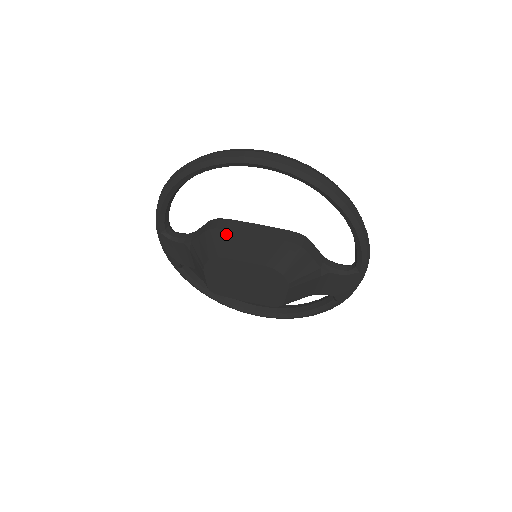
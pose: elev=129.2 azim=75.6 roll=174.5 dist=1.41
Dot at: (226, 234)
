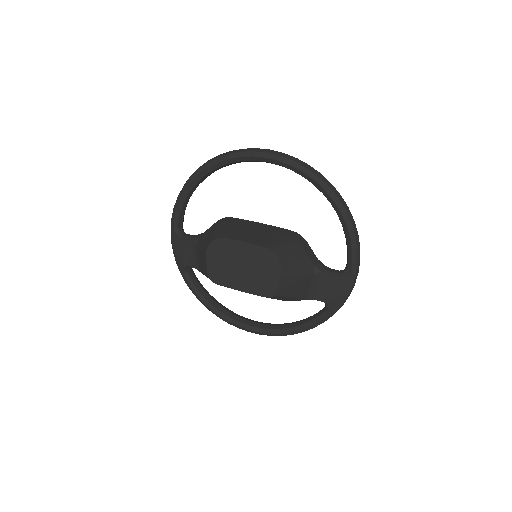
Dot at: (231, 225)
